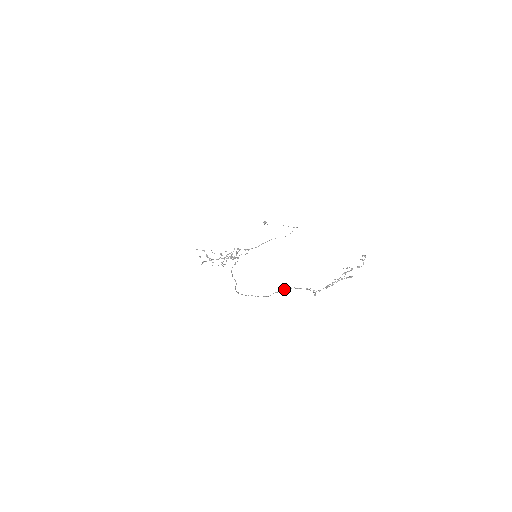
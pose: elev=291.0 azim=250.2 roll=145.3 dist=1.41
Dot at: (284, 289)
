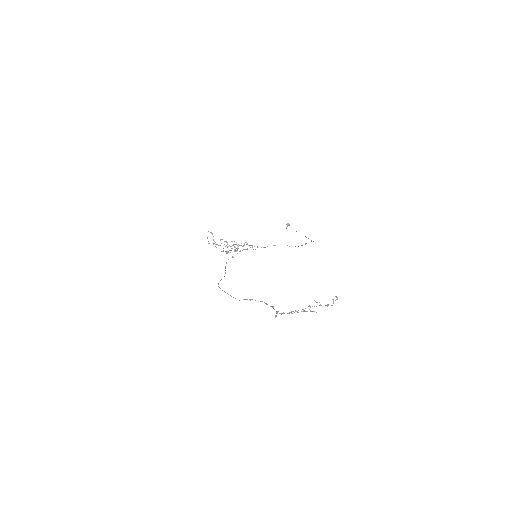
Dot at: occluded
